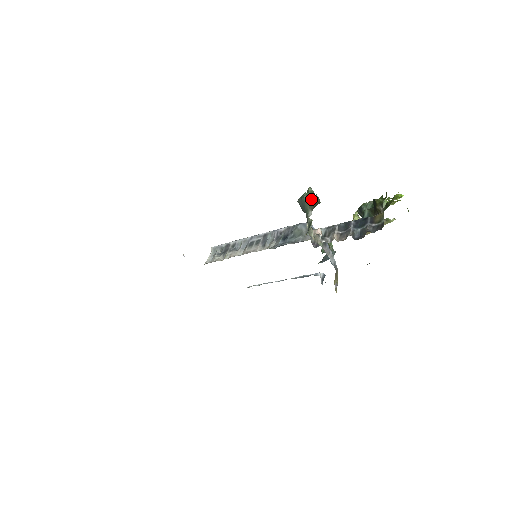
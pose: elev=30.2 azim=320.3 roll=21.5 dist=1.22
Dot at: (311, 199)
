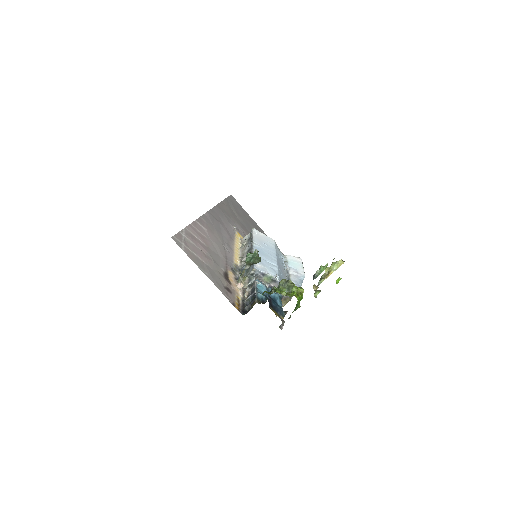
Dot at: (247, 261)
